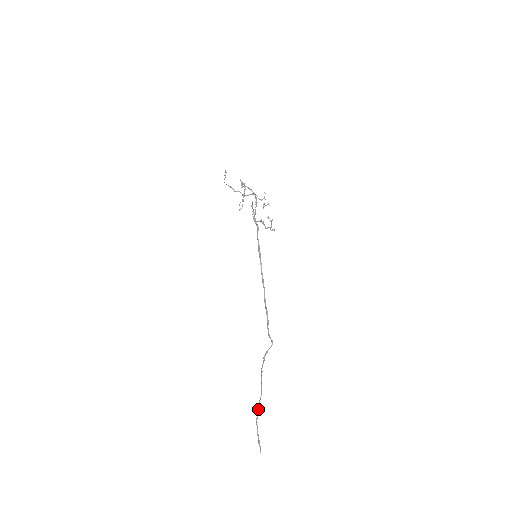
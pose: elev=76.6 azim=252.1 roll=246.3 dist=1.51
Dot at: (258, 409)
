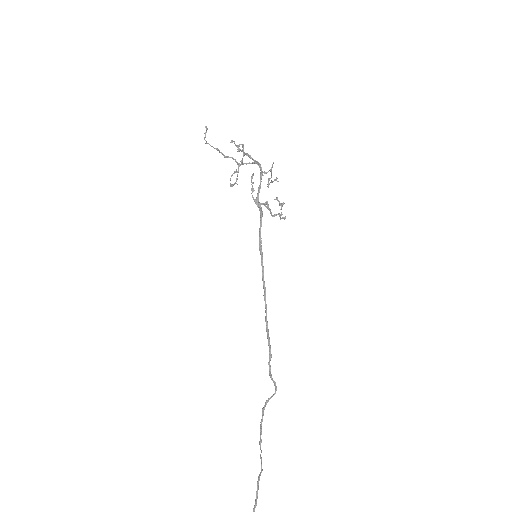
Dot at: (257, 493)
